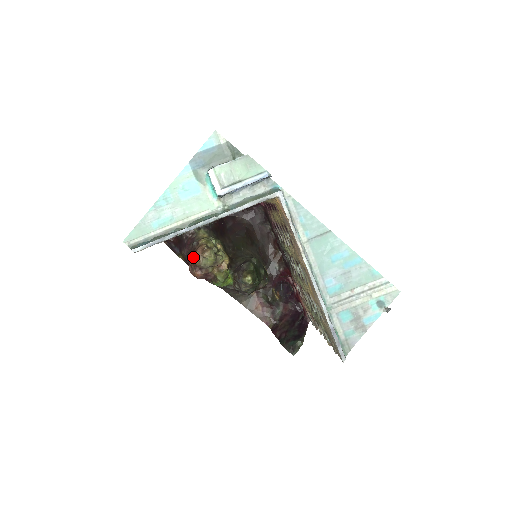
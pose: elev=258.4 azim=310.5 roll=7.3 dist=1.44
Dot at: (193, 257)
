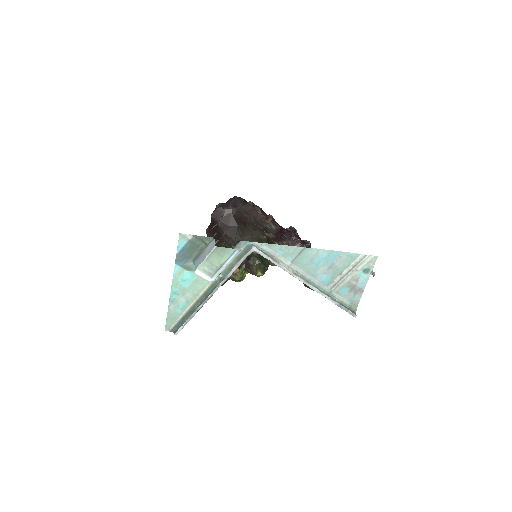
Dot at: occluded
